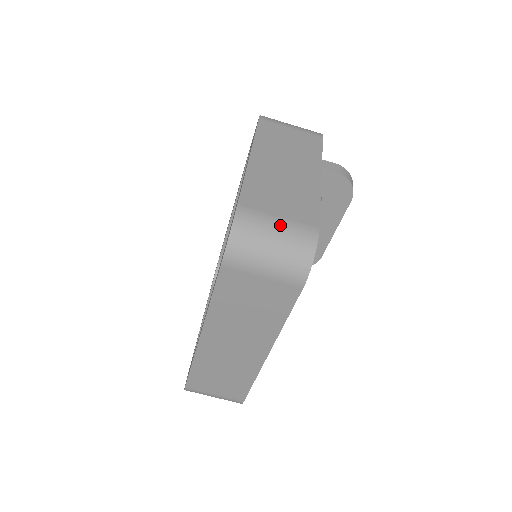
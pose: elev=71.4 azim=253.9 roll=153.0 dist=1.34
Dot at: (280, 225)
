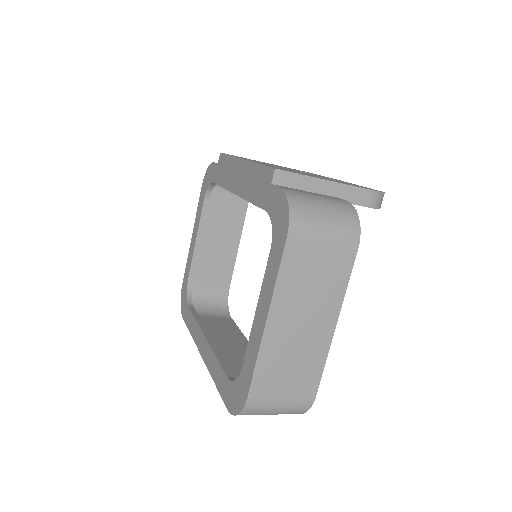
Dot at: (282, 404)
